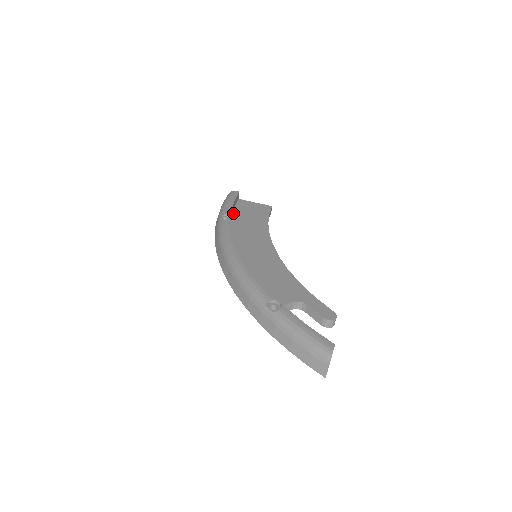
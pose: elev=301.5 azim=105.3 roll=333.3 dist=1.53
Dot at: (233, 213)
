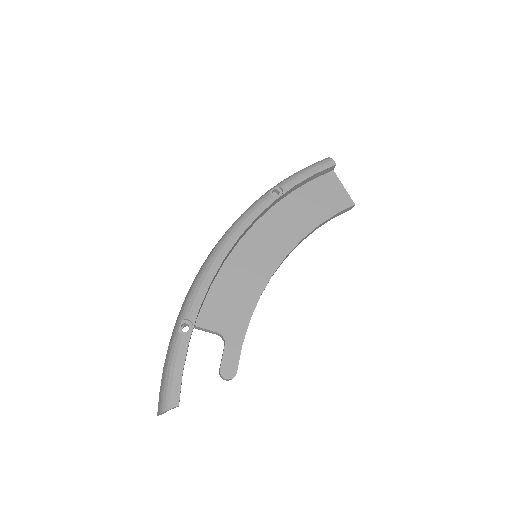
Dot at: (302, 187)
